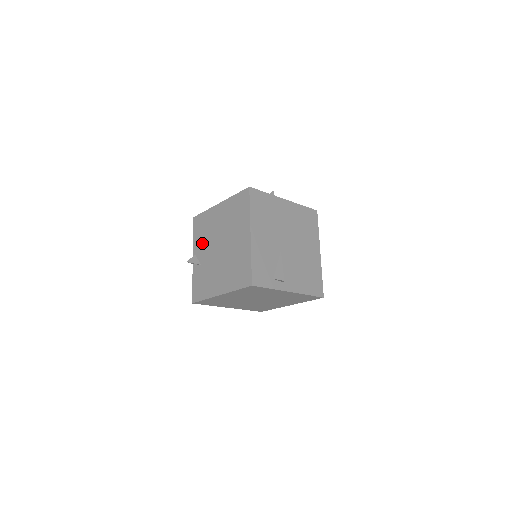
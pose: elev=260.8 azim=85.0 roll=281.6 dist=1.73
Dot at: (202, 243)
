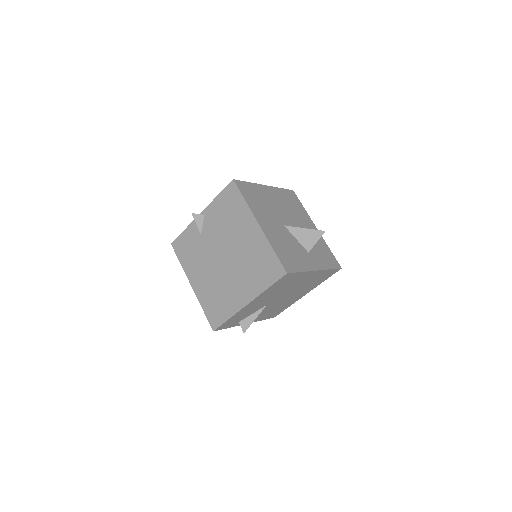
Dot at: (217, 221)
